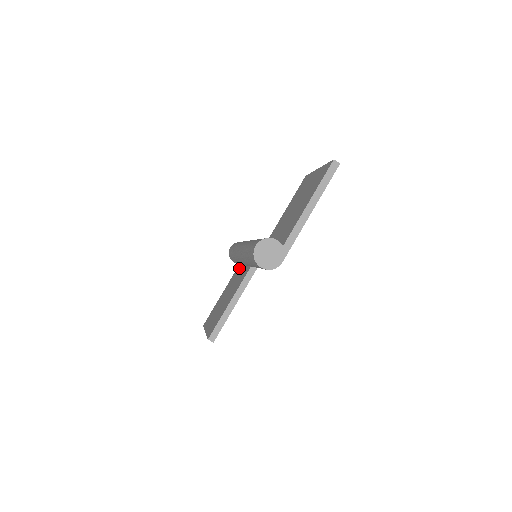
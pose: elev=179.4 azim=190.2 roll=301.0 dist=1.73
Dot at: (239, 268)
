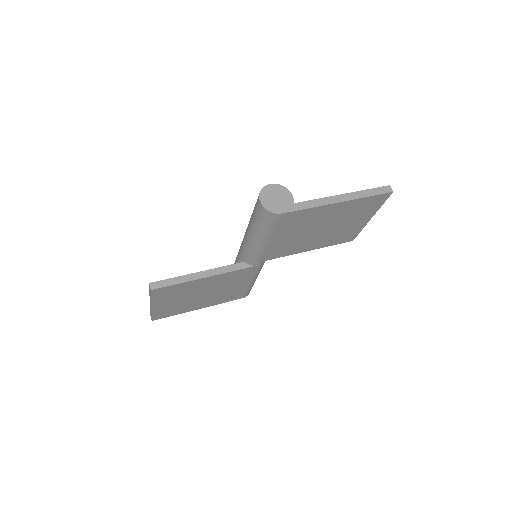
Dot at: occluded
